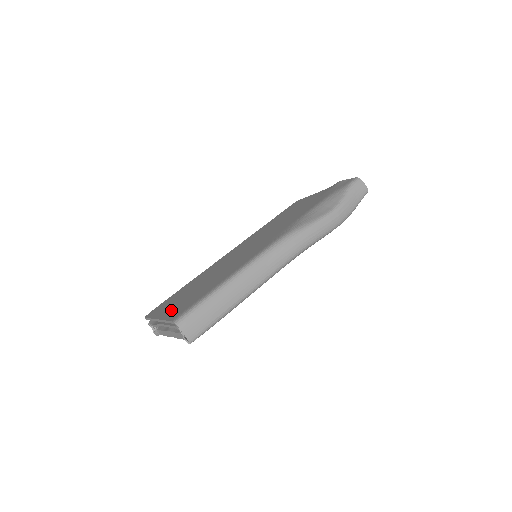
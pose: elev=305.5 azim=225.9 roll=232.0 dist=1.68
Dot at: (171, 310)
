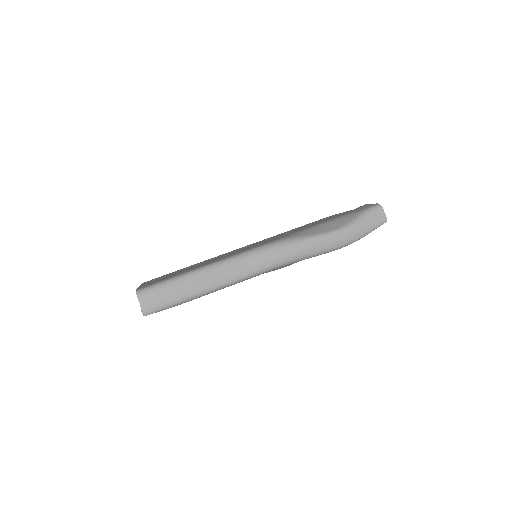
Dot at: occluded
